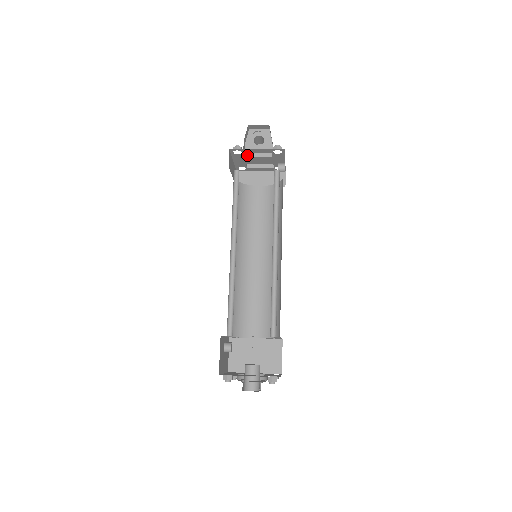
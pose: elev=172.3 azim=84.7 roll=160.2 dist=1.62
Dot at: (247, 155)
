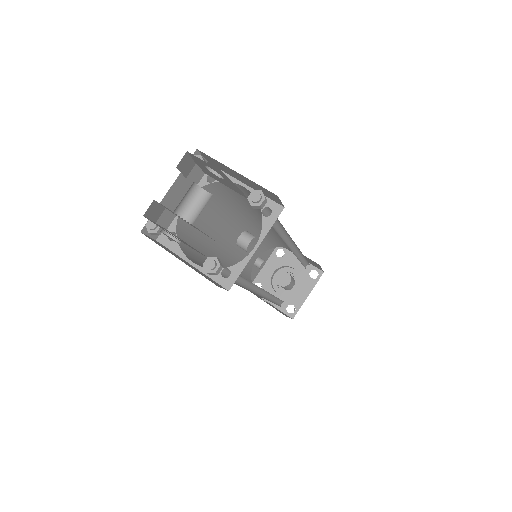
Dot at: occluded
